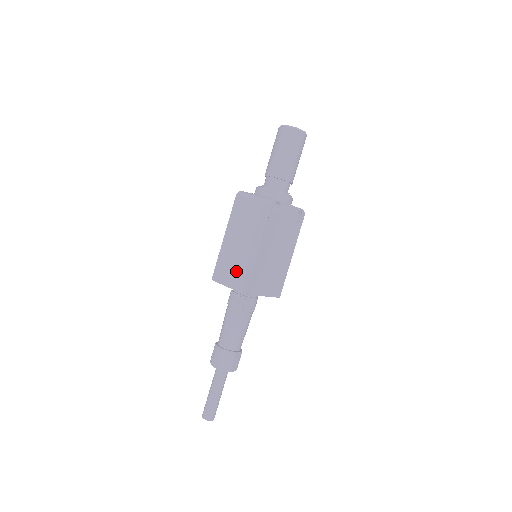
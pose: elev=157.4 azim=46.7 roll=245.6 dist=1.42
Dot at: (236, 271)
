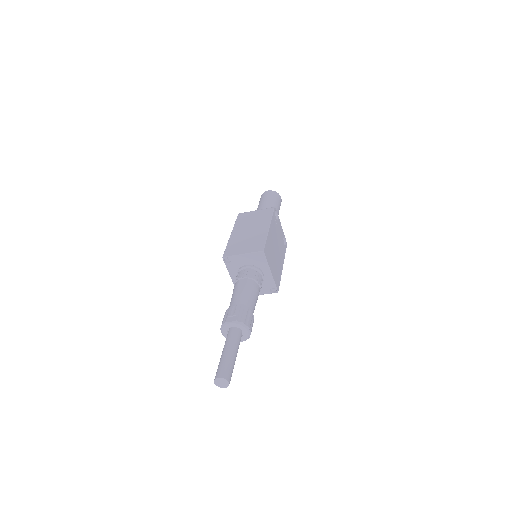
Dot at: (250, 243)
